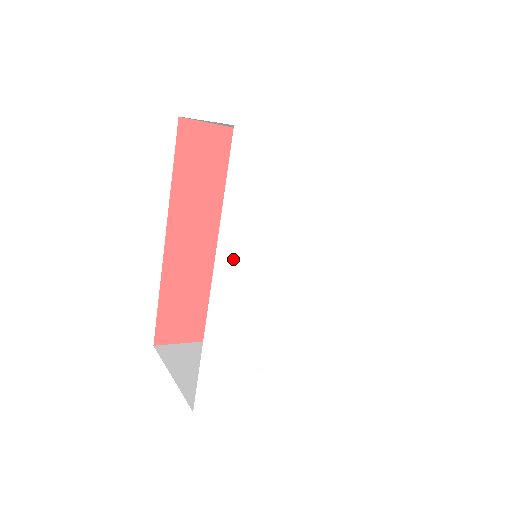
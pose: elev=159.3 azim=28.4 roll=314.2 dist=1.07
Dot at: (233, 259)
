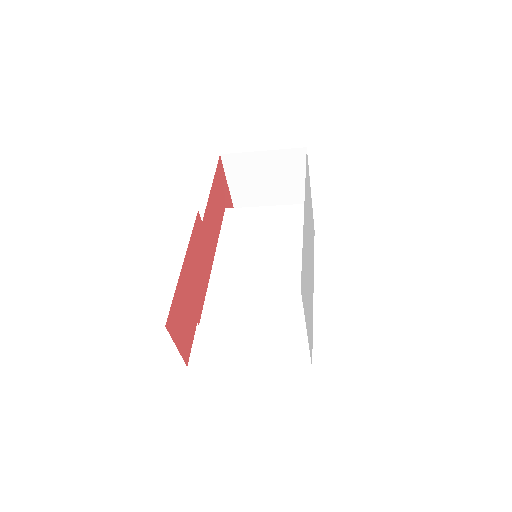
Dot at: occluded
